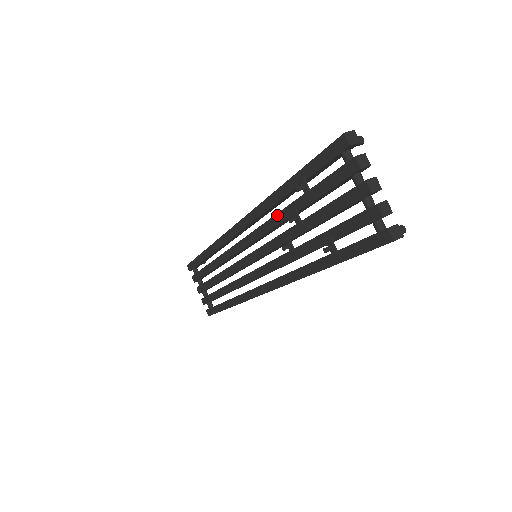
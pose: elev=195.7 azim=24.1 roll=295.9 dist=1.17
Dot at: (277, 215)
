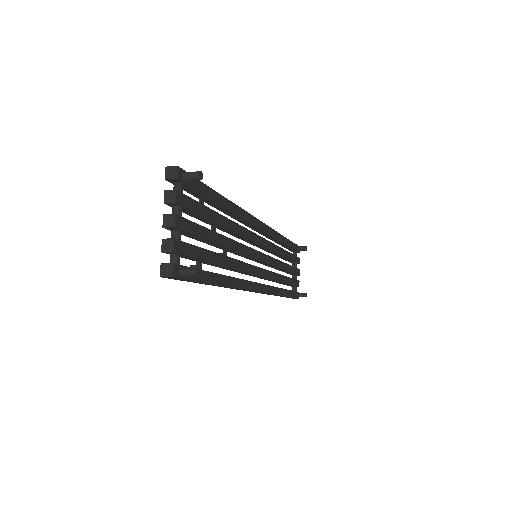
Dot at: occluded
